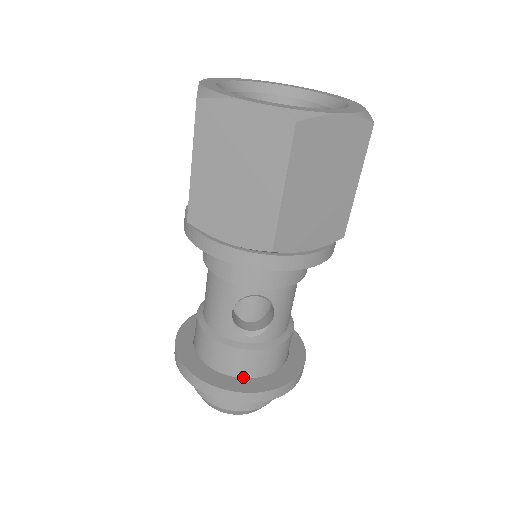
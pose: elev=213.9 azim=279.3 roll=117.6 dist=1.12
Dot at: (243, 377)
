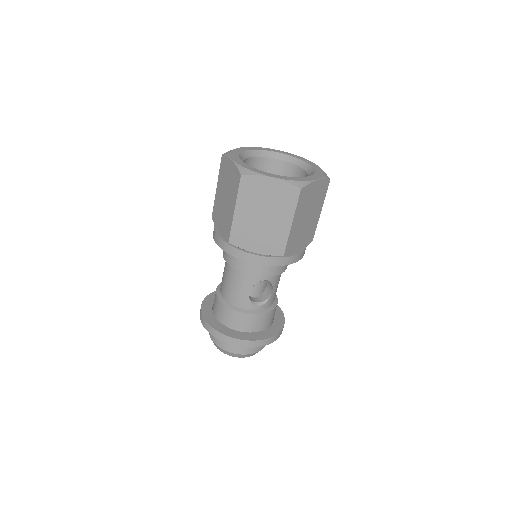
Dot at: (254, 332)
